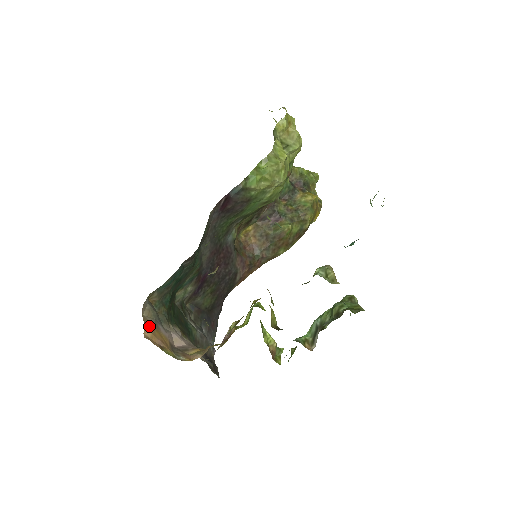
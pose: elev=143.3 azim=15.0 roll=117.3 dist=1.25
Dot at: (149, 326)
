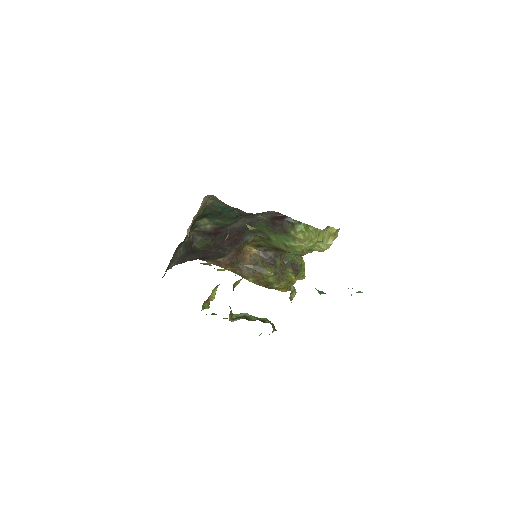
Dot at: occluded
